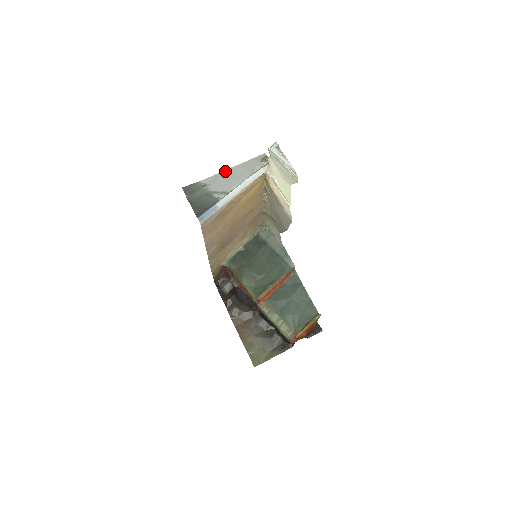
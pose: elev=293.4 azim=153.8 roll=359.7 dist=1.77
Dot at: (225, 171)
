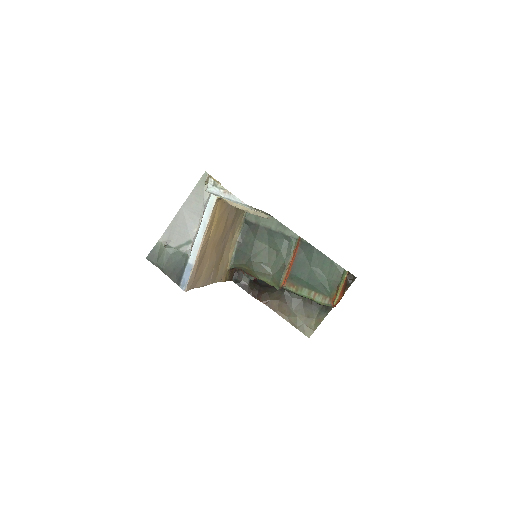
Dot at: (176, 216)
